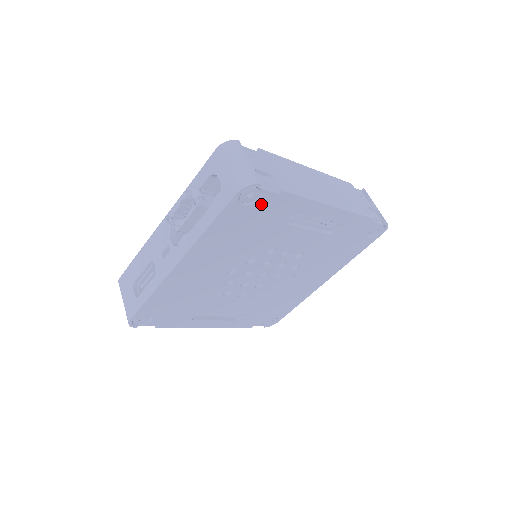
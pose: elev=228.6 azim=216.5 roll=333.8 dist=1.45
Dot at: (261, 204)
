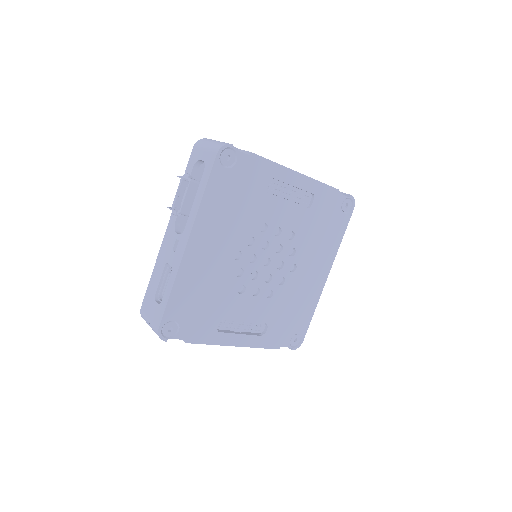
Dot at: (239, 167)
